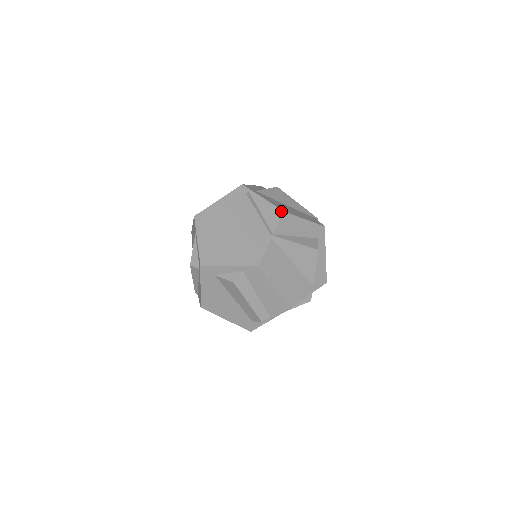
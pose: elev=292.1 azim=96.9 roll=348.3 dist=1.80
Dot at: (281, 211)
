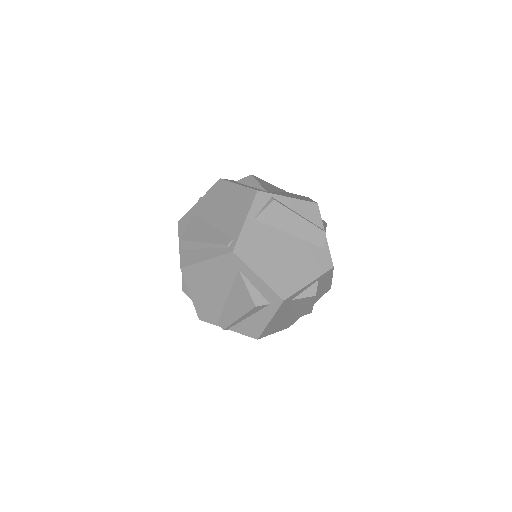
Dot at: (315, 204)
